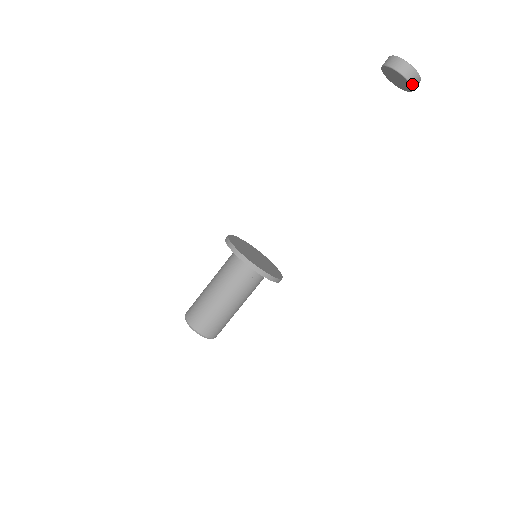
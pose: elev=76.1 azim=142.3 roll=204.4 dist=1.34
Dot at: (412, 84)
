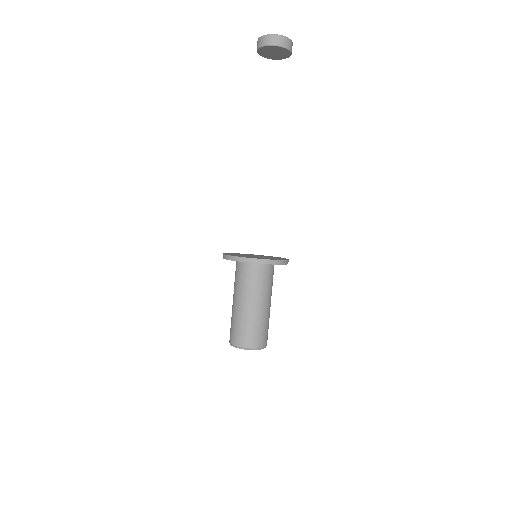
Dot at: (279, 45)
